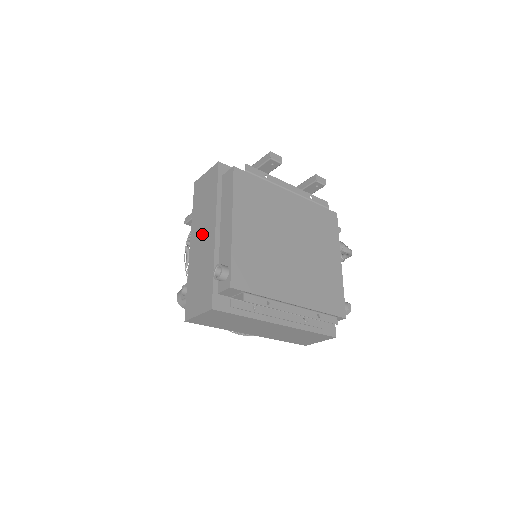
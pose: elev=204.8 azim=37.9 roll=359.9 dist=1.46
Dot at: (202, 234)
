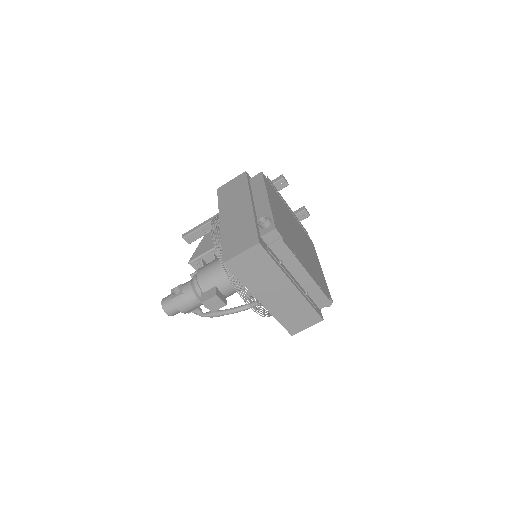
Dot at: (235, 210)
